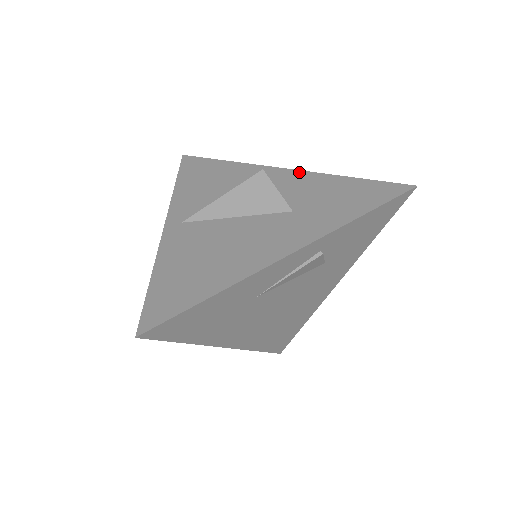
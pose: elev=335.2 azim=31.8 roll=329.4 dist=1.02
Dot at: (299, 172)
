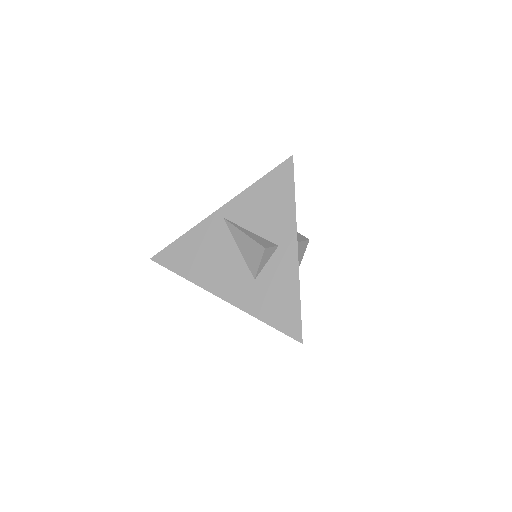
Dot at: (296, 260)
